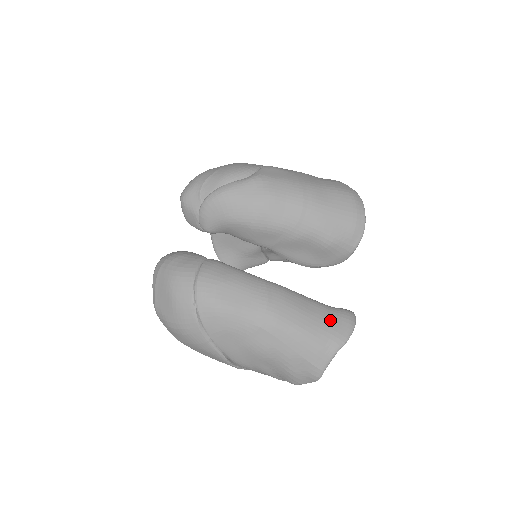
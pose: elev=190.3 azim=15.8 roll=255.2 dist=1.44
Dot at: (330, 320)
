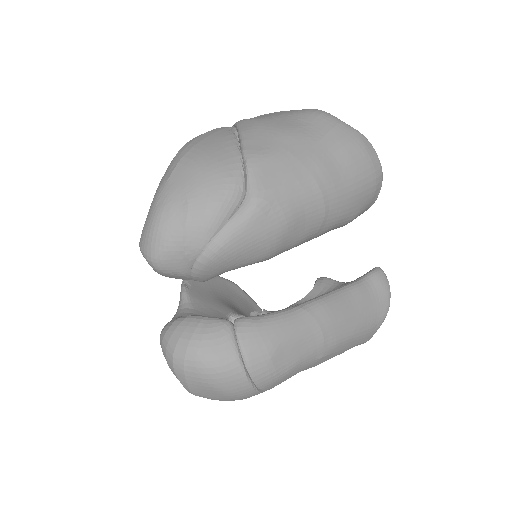
Dot at: (372, 299)
